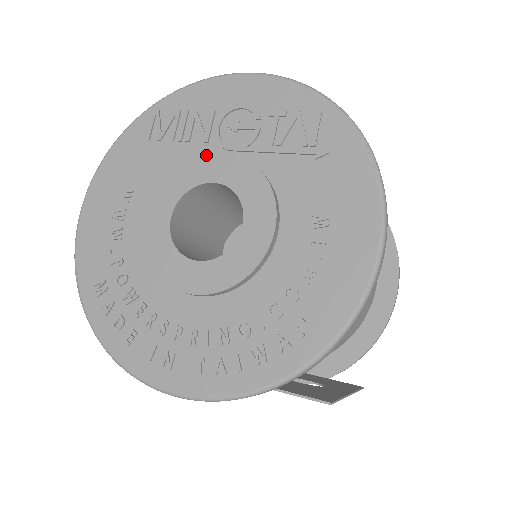
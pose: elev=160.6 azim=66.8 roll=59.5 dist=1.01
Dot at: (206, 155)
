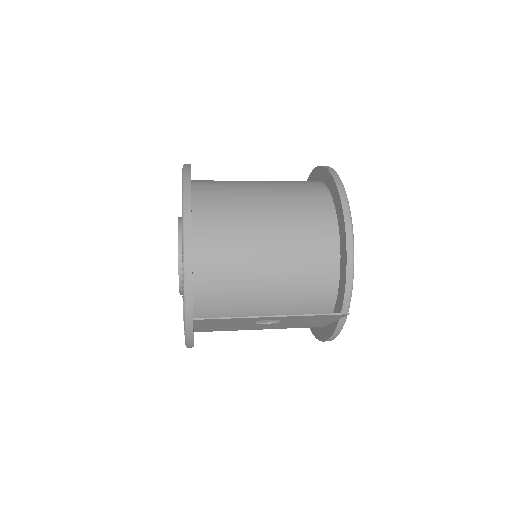
Dot at: occluded
